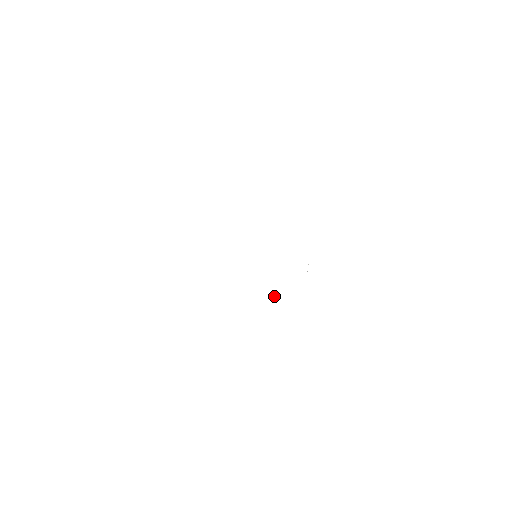
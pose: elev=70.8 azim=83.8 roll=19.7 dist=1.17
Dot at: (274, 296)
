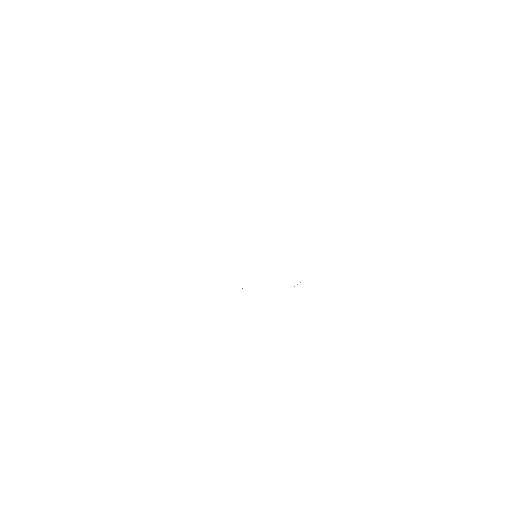
Dot at: occluded
